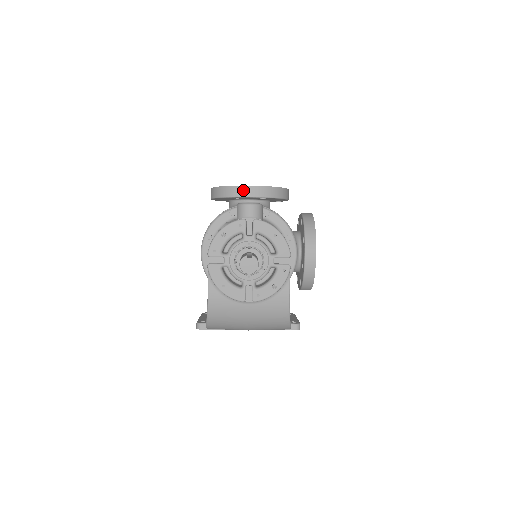
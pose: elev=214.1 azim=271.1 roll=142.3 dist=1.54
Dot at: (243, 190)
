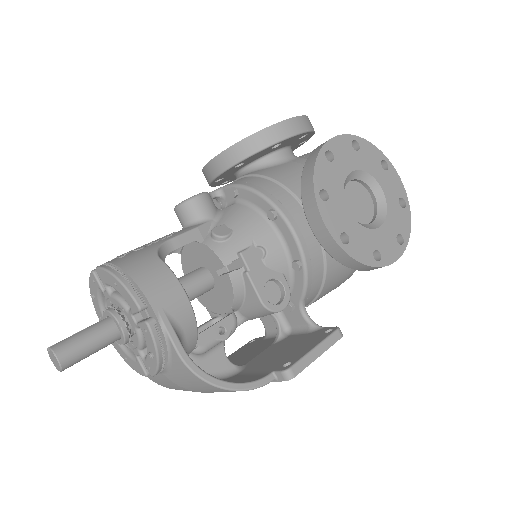
Dot at: (209, 170)
